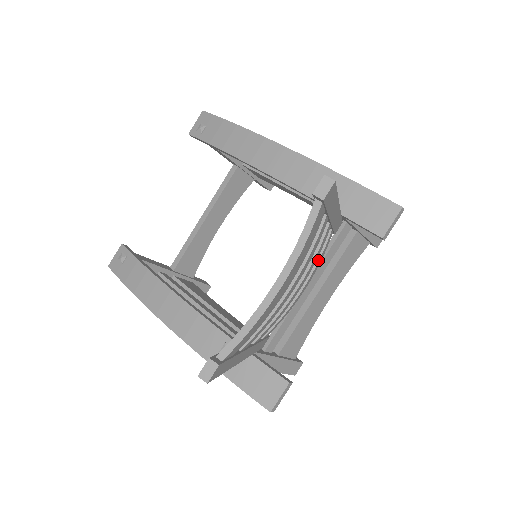
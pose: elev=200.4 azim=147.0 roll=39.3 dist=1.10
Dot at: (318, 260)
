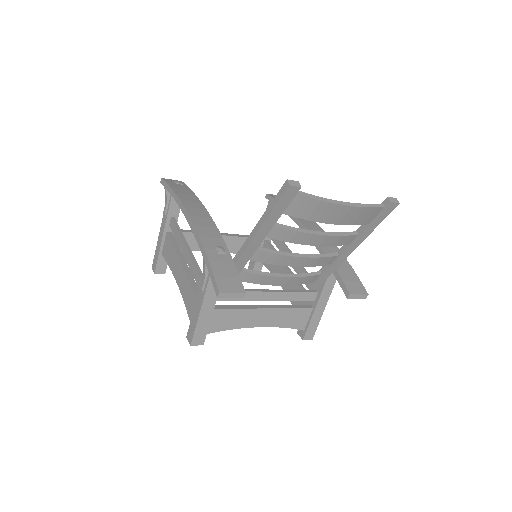
Dot at: (304, 276)
